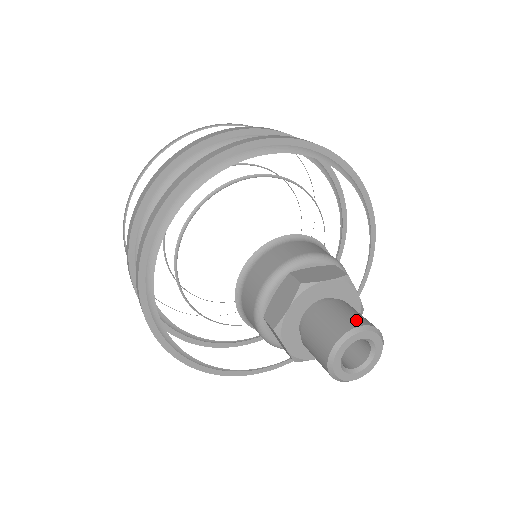
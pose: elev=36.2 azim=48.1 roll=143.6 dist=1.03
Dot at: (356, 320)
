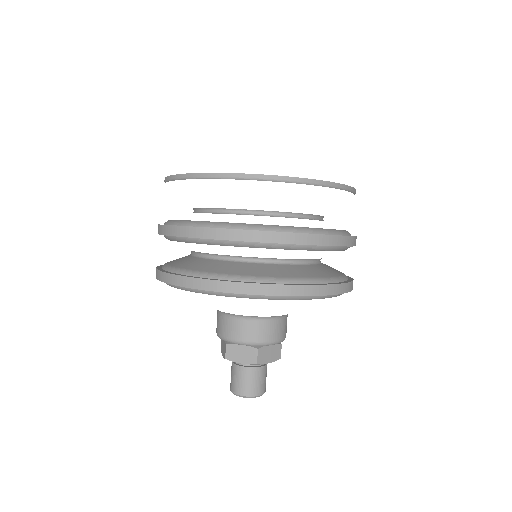
Dot at: (243, 391)
